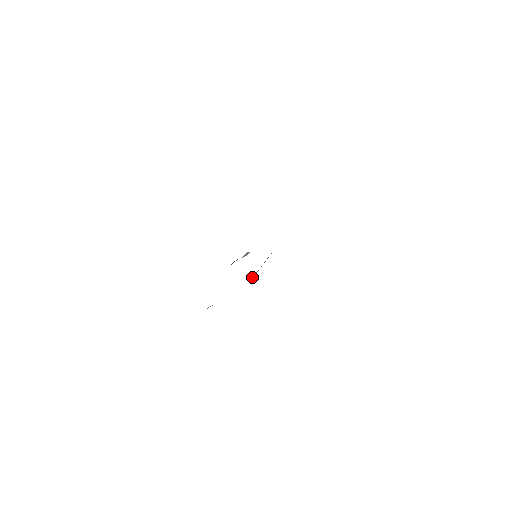
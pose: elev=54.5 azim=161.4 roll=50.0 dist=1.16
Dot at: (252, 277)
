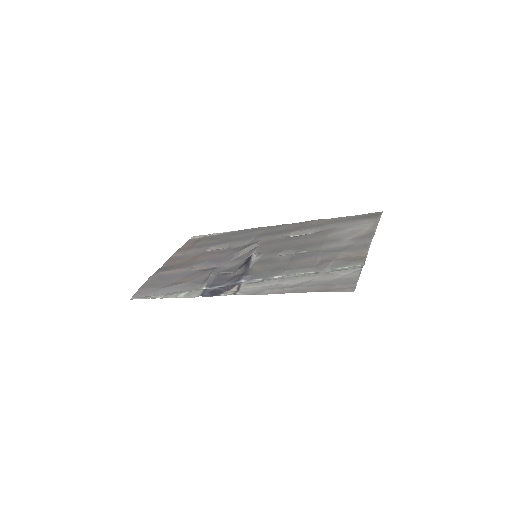
Dot at: (240, 255)
